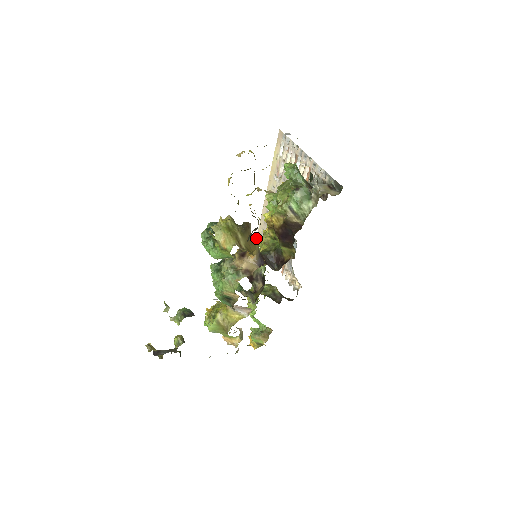
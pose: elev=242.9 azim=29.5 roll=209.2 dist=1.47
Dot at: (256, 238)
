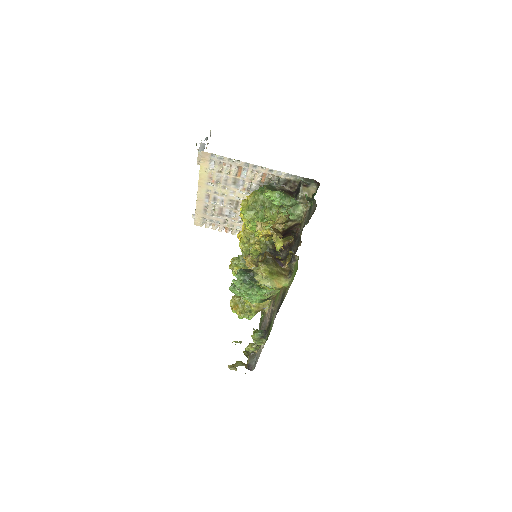
Dot at: occluded
